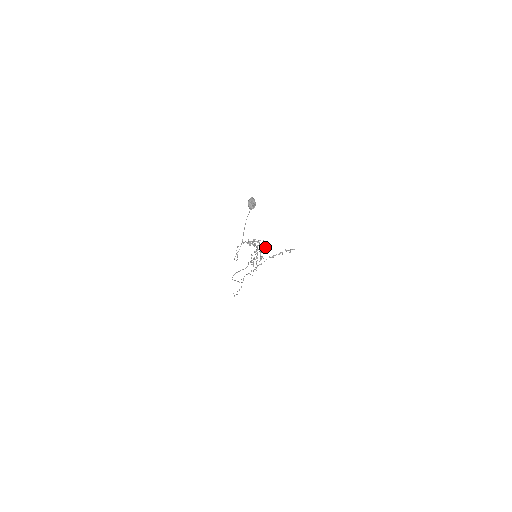
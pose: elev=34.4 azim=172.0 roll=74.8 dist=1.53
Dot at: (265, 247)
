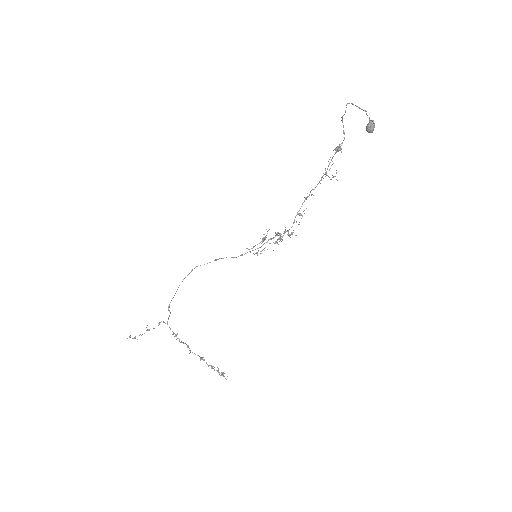
Dot at: (292, 234)
